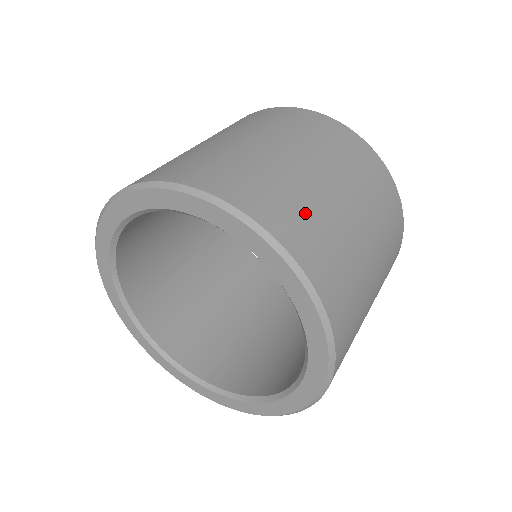
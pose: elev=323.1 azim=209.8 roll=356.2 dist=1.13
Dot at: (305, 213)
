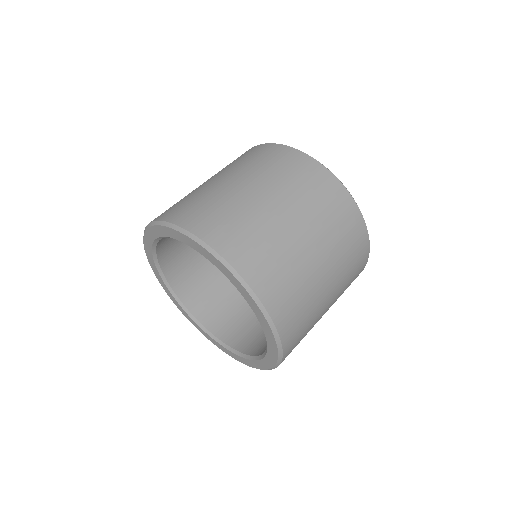
Dot at: (294, 292)
